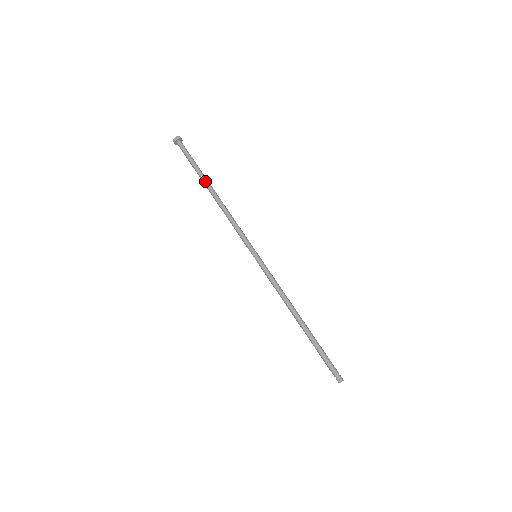
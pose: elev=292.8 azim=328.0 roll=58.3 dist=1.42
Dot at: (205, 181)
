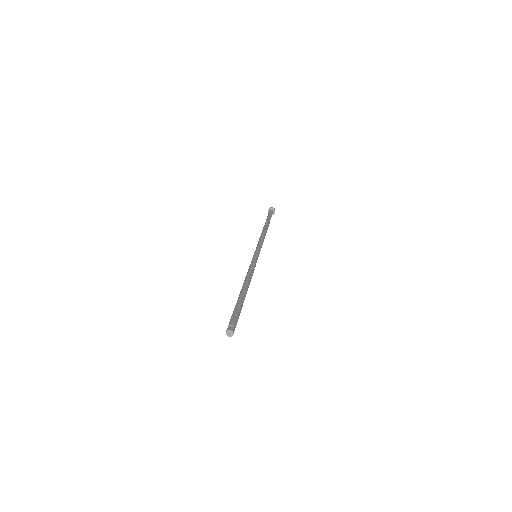
Dot at: (267, 223)
